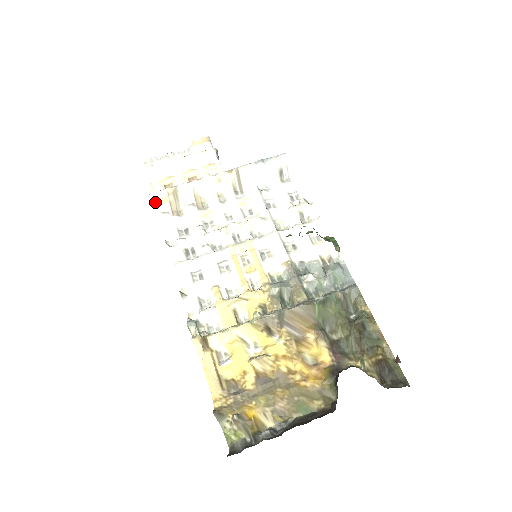
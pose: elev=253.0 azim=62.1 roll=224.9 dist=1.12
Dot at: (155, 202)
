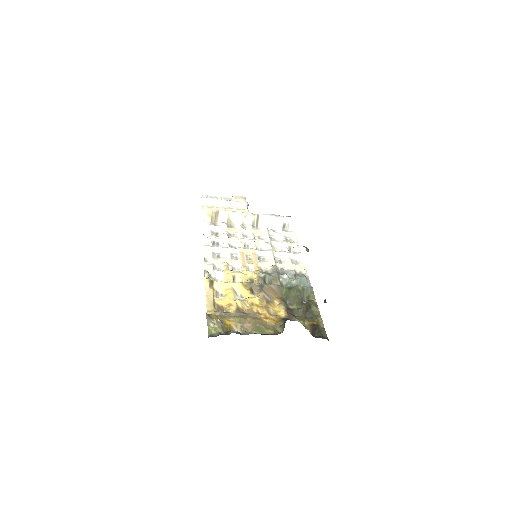
Dot at: (203, 214)
